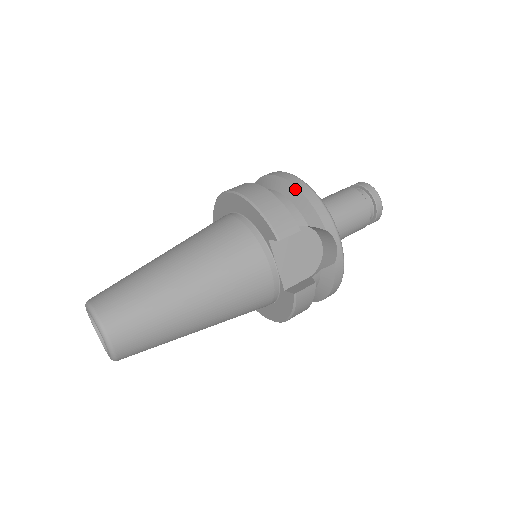
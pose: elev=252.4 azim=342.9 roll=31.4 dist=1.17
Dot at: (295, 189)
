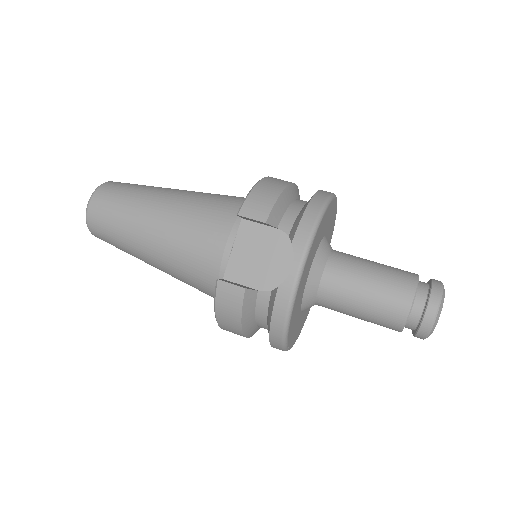
Dot at: (311, 199)
